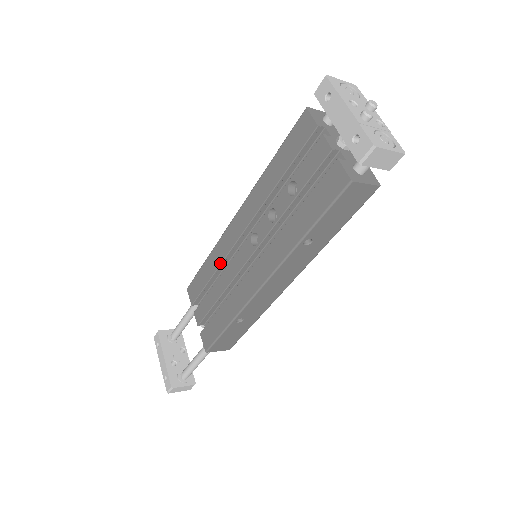
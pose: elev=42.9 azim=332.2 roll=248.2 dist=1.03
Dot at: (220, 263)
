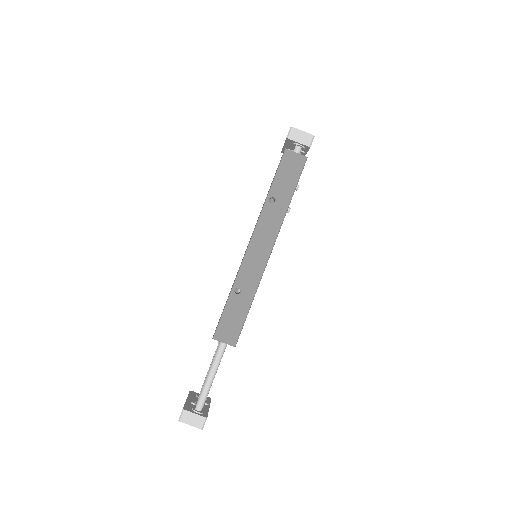
Dot at: occluded
